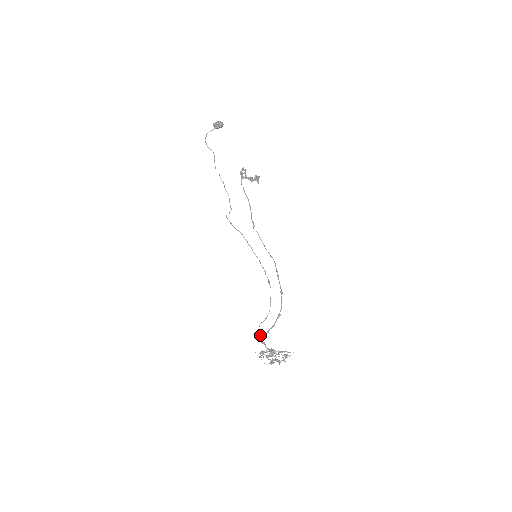
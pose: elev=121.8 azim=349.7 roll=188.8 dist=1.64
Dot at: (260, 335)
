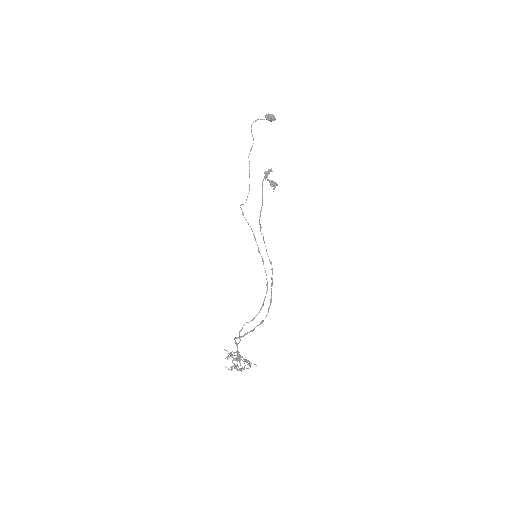
Dot at: occluded
